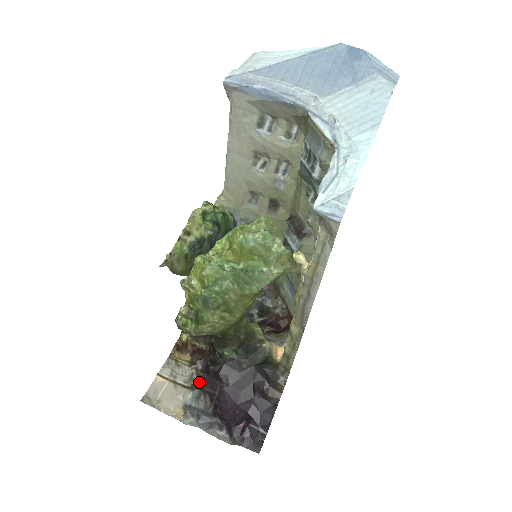
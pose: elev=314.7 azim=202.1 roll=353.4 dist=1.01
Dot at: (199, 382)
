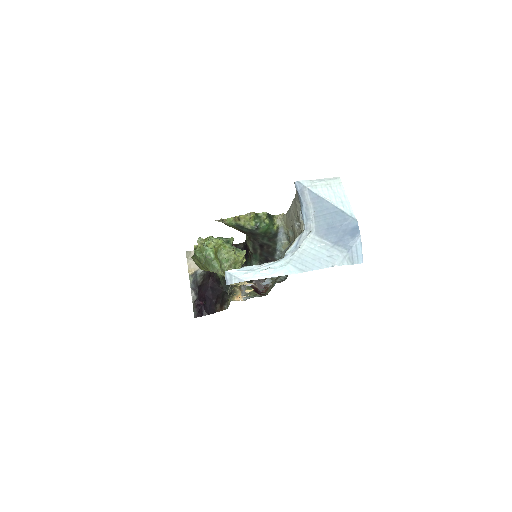
Dot at: (207, 271)
